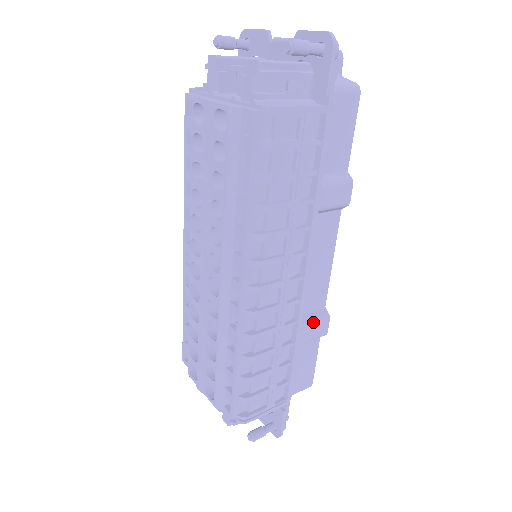
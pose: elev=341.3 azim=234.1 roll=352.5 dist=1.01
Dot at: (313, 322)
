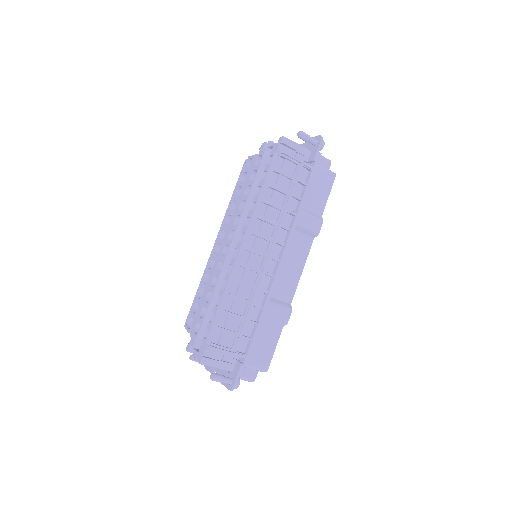
Dot at: (280, 305)
